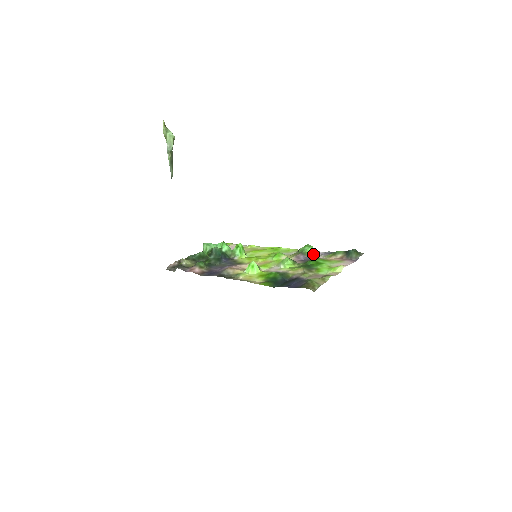
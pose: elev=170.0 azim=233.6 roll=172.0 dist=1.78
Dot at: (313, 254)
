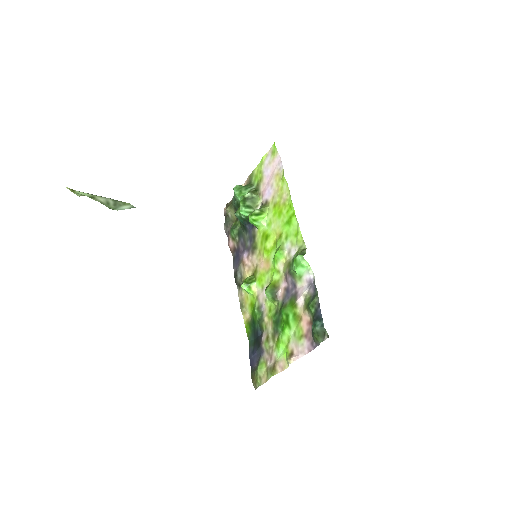
Dot at: (300, 279)
